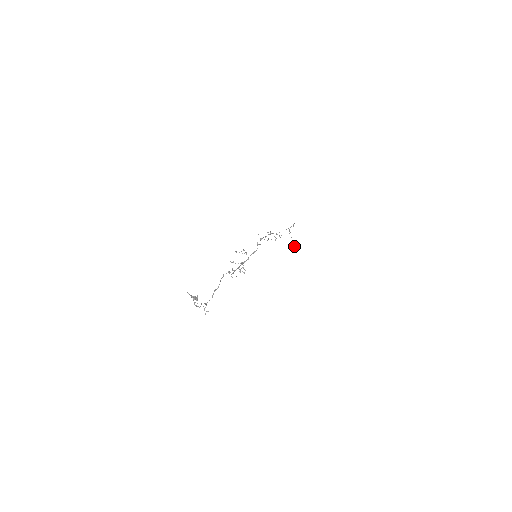
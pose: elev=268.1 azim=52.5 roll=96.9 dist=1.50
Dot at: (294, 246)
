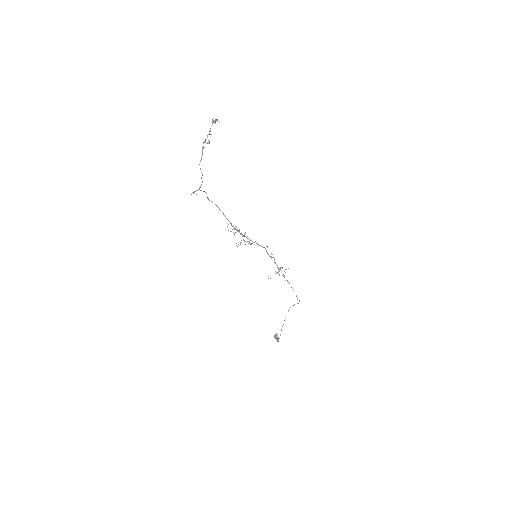
Dot at: (278, 338)
